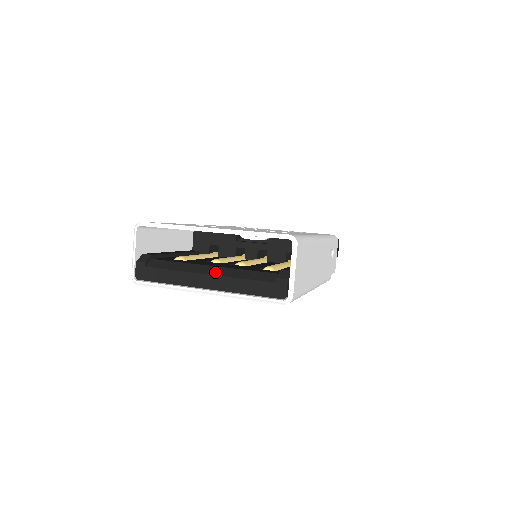
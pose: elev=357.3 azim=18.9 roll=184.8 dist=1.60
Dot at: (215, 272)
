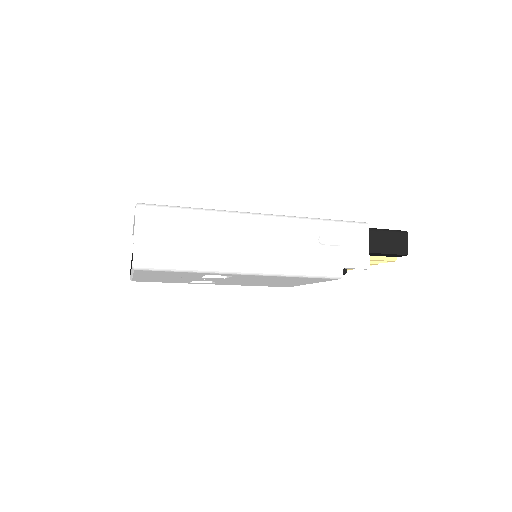
Dot at: occluded
